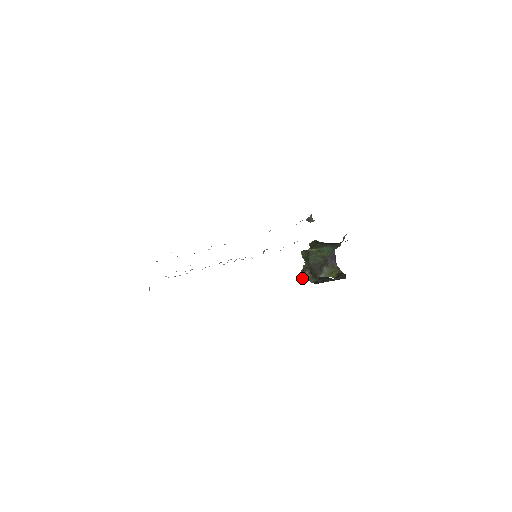
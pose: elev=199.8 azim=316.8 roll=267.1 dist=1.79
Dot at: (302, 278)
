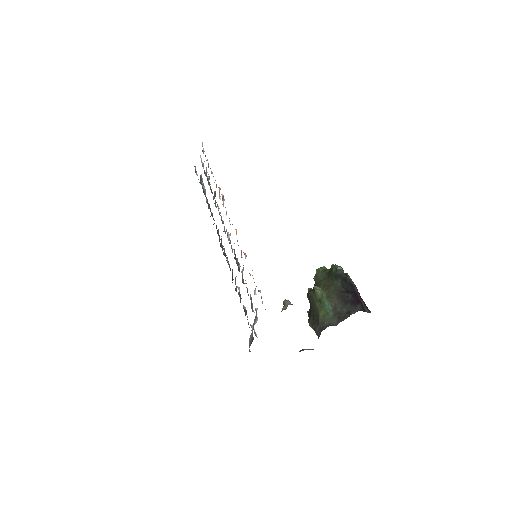
Dot at: occluded
